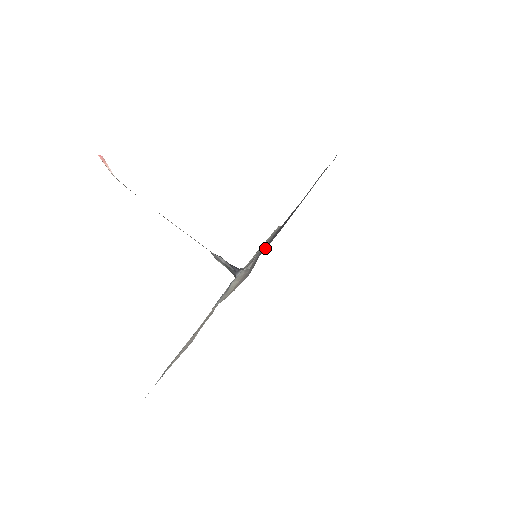
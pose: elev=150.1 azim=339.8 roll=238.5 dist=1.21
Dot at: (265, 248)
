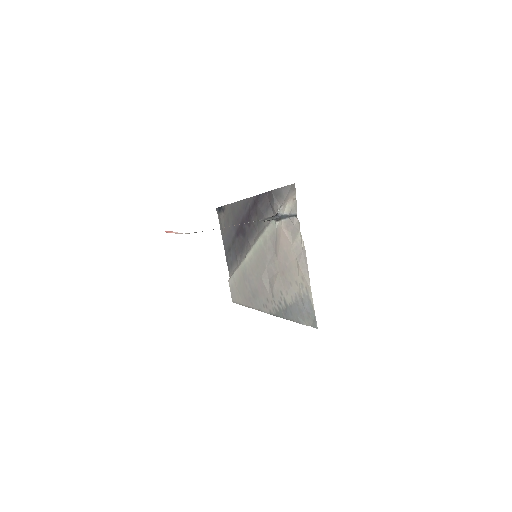
Dot at: (269, 208)
